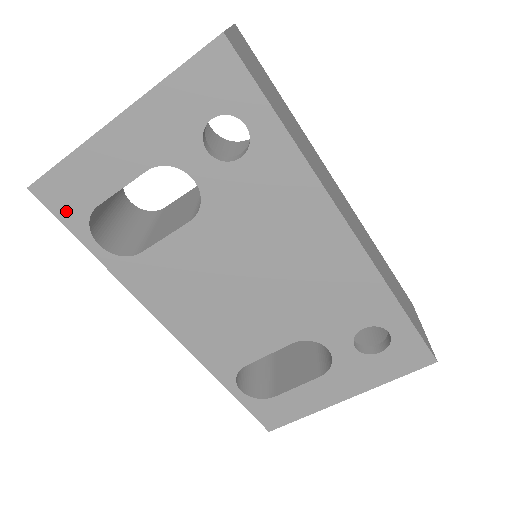
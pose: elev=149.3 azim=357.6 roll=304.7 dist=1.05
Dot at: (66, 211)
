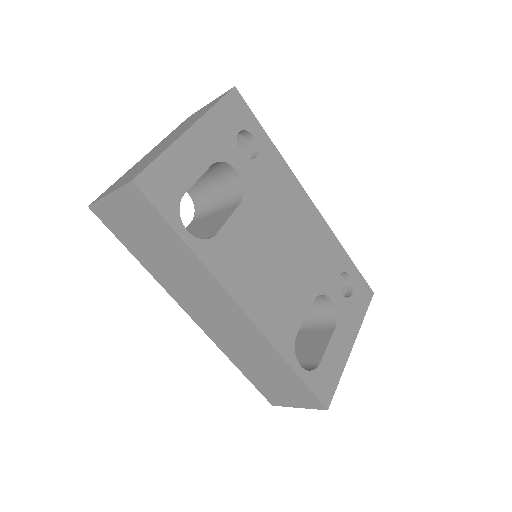
Dot at: (162, 200)
